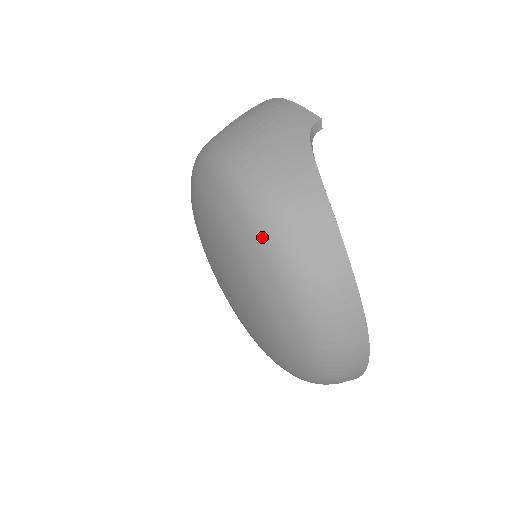
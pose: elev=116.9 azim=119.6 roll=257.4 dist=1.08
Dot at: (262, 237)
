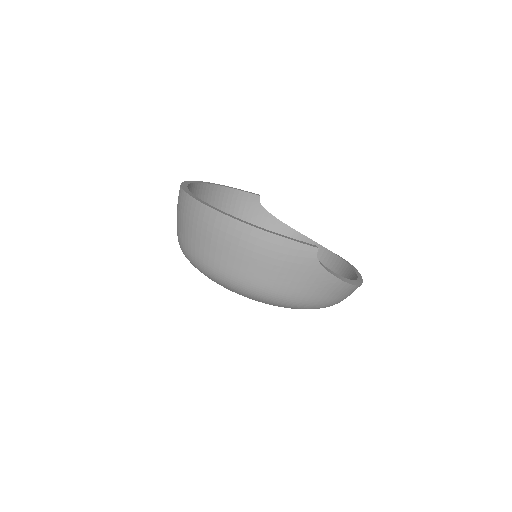
Dot at: (317, 308)
